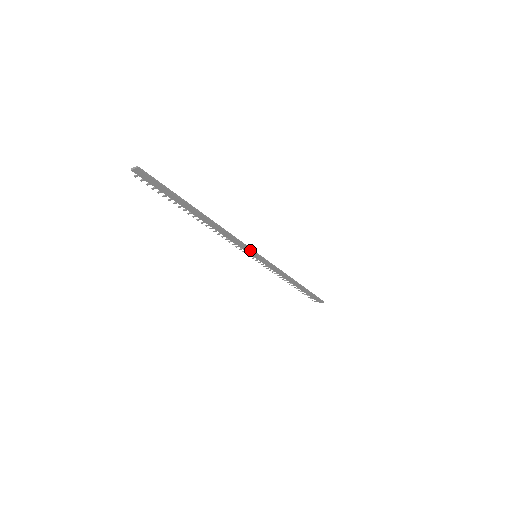
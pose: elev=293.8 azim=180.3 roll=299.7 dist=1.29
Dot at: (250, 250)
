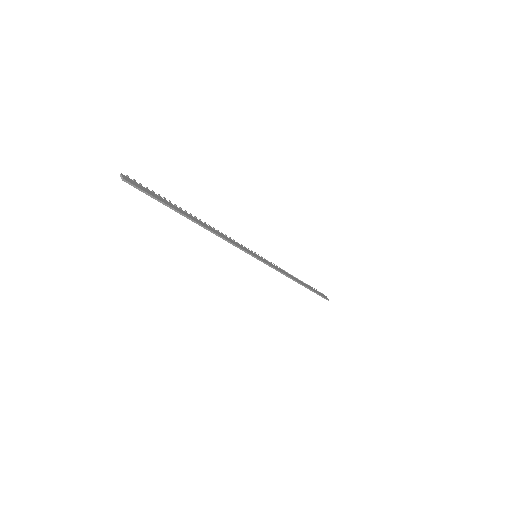
Dot at: (248, 253)
